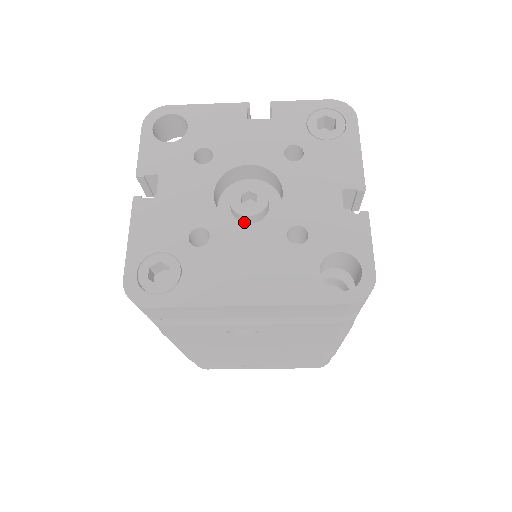
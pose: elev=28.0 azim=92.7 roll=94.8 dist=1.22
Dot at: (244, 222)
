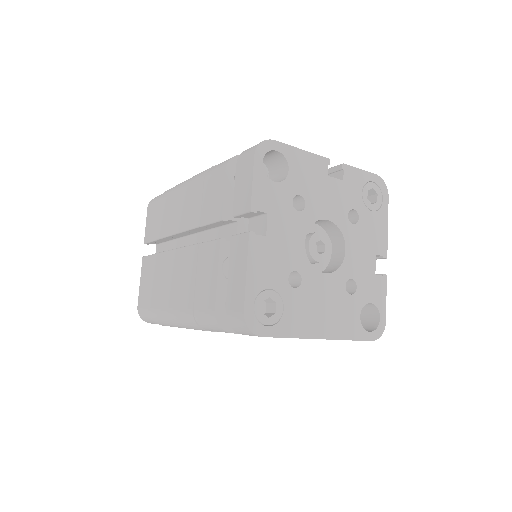
Dot at: occluded
